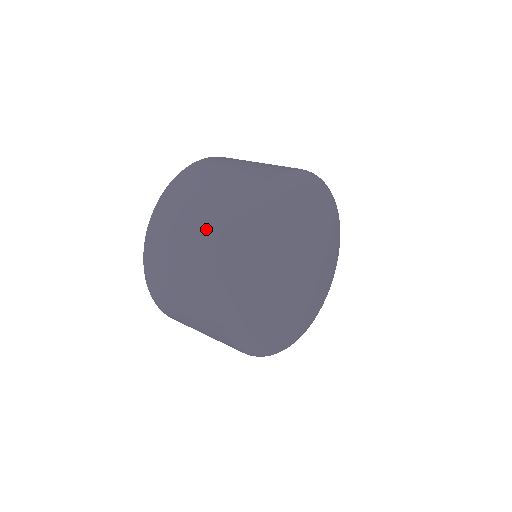
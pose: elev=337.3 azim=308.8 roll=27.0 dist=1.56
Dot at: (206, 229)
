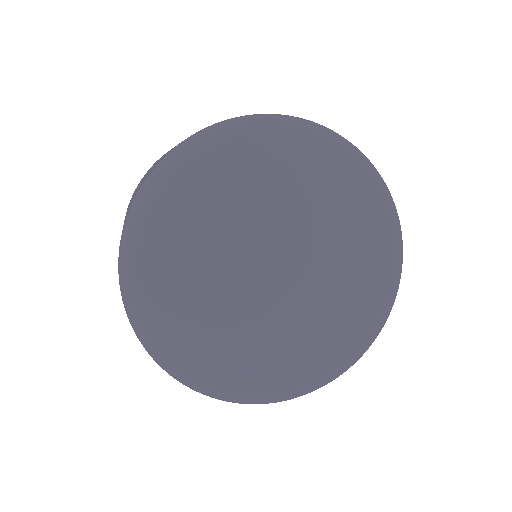
Dot at: occluded
